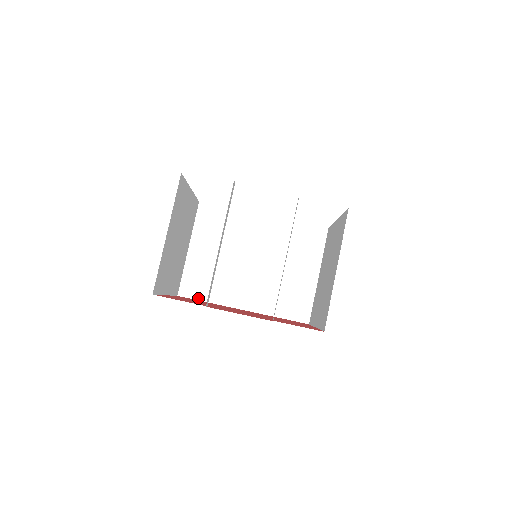
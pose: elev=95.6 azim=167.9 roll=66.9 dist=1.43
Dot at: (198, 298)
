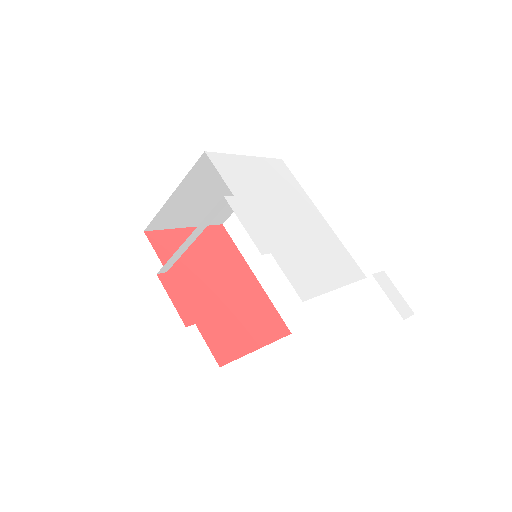
Dot at: (234, 239)
